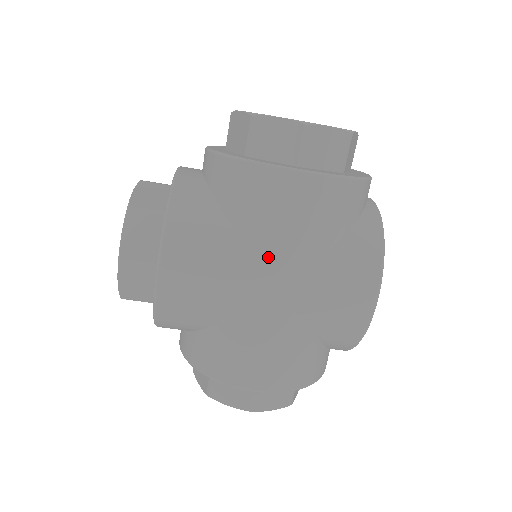
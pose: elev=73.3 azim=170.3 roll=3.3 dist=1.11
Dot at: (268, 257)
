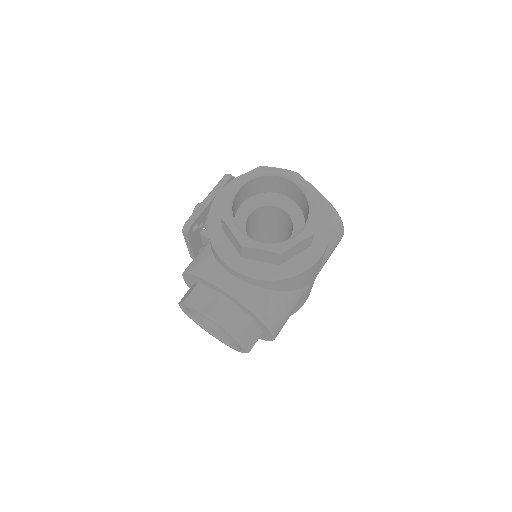
Dot at: occluded
